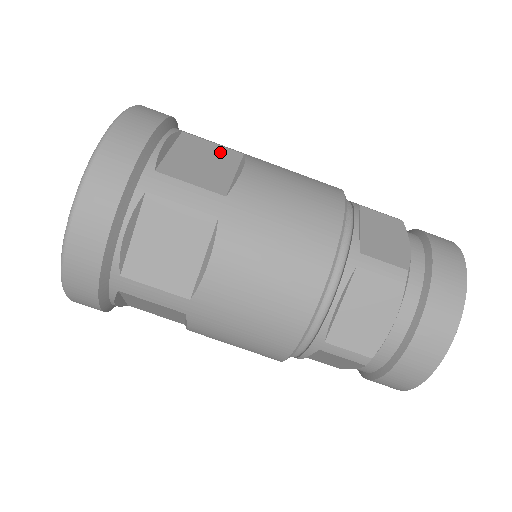
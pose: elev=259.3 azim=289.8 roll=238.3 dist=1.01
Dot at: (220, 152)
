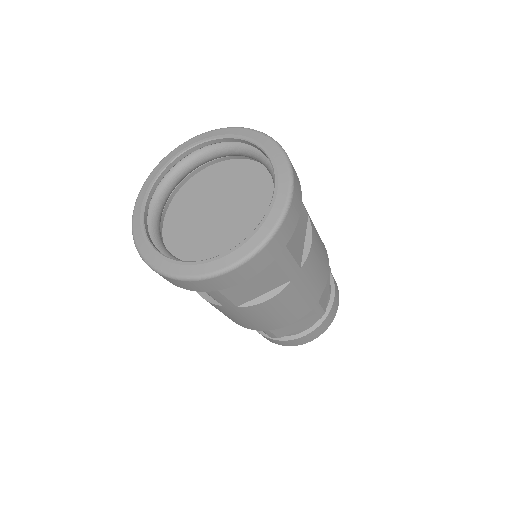
Dot at: (277, 278)
